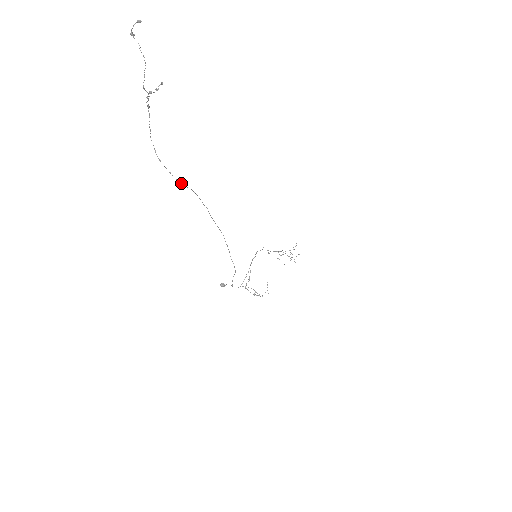
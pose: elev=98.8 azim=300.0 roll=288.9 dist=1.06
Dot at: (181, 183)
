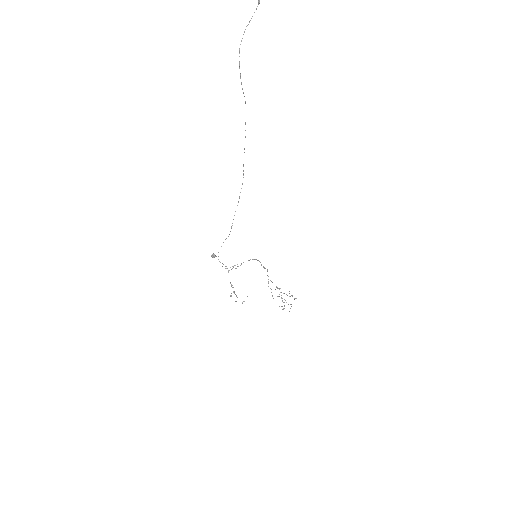
Dot at: occluded
